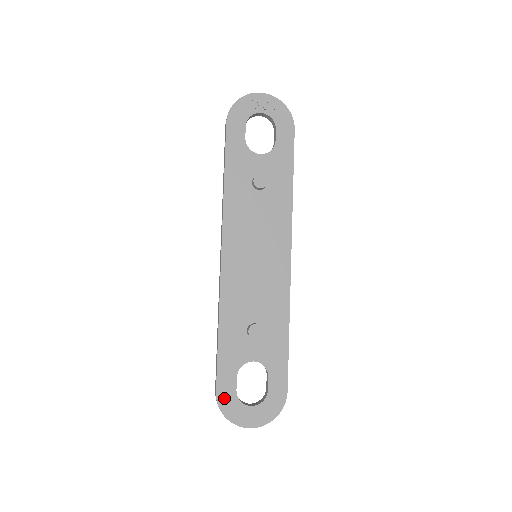
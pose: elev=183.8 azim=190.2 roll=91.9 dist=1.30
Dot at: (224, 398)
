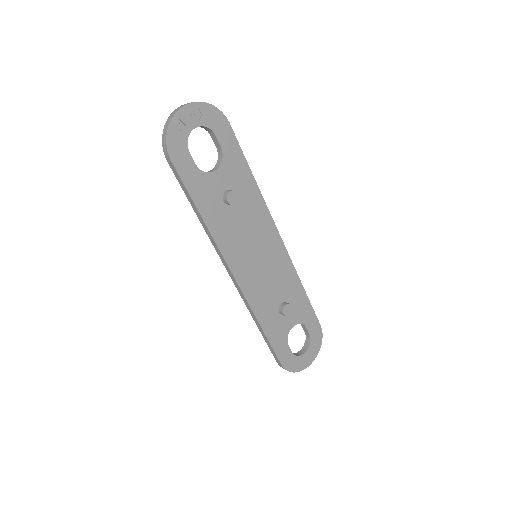
Dot at: (288, 363)
